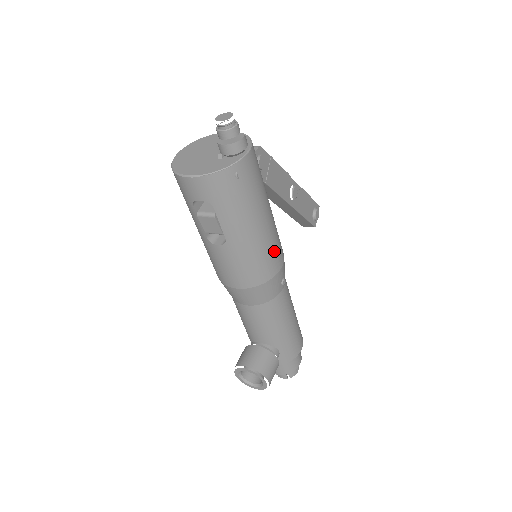
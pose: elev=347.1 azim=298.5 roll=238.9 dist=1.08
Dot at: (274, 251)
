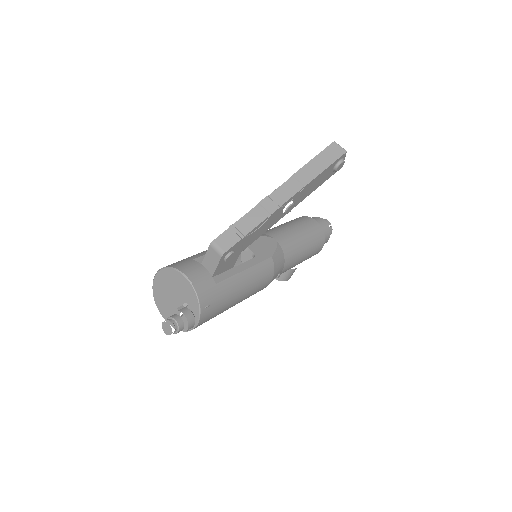
Dot at: (257, 291)
